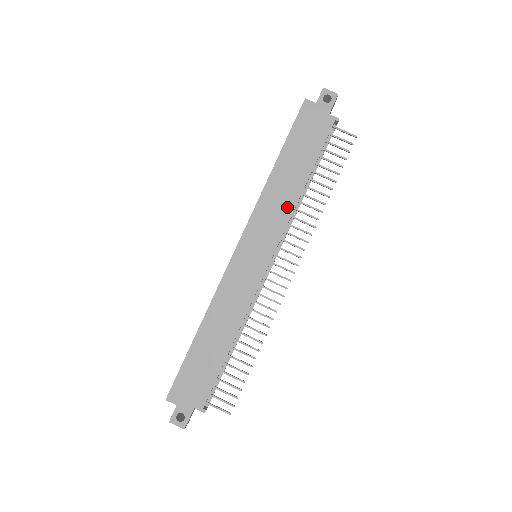
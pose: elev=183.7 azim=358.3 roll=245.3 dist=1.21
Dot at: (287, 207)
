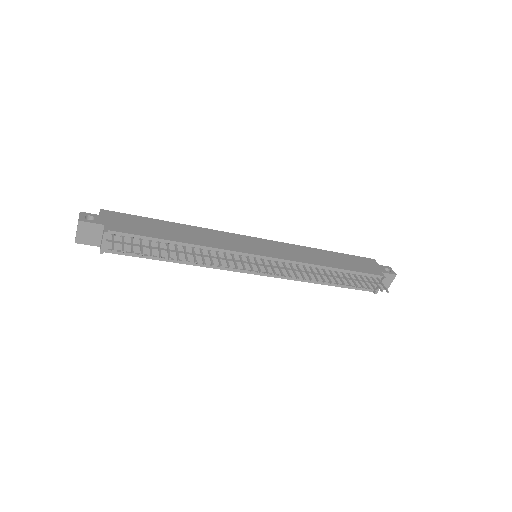
Dot at: (308, 260)
